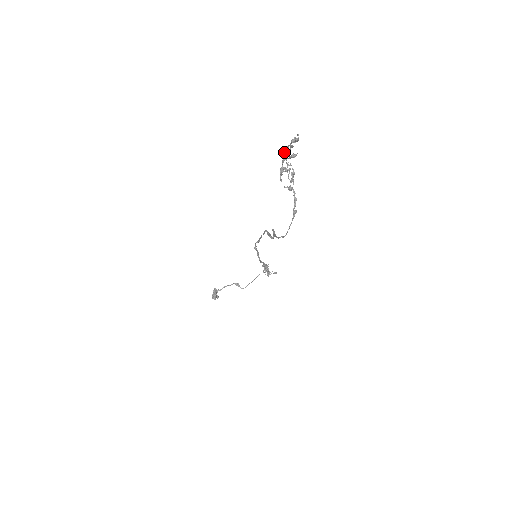
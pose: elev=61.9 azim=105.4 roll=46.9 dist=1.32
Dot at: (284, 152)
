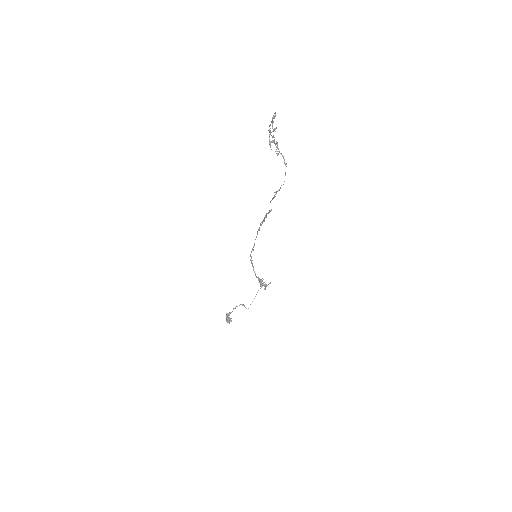
Dot at: (268, 130)
